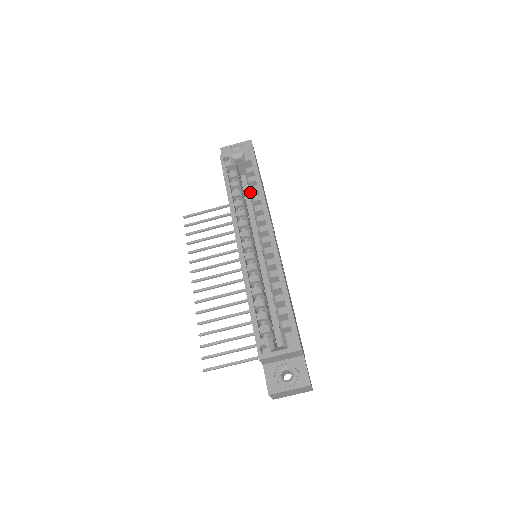
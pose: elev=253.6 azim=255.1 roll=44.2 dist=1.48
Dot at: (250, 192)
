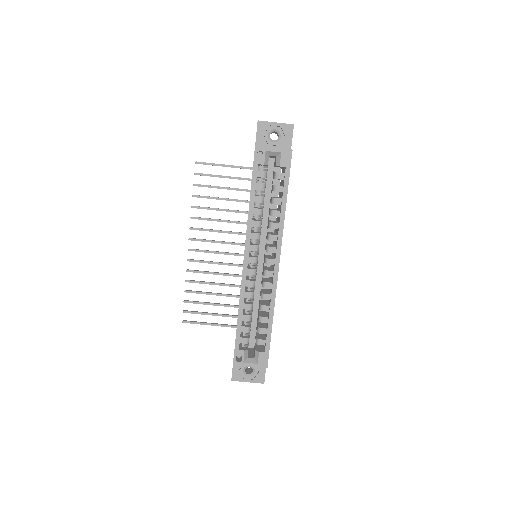
Dot at: (272, 203)
